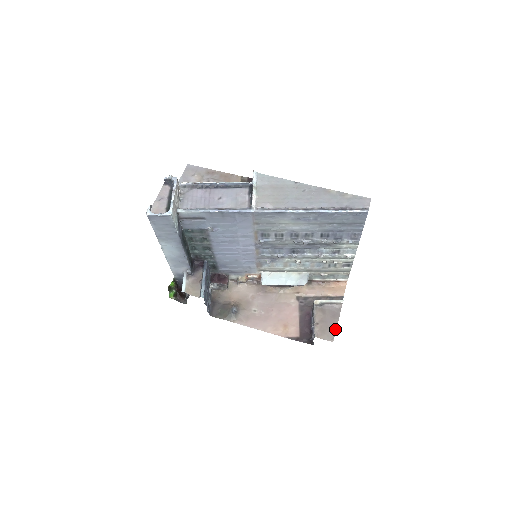
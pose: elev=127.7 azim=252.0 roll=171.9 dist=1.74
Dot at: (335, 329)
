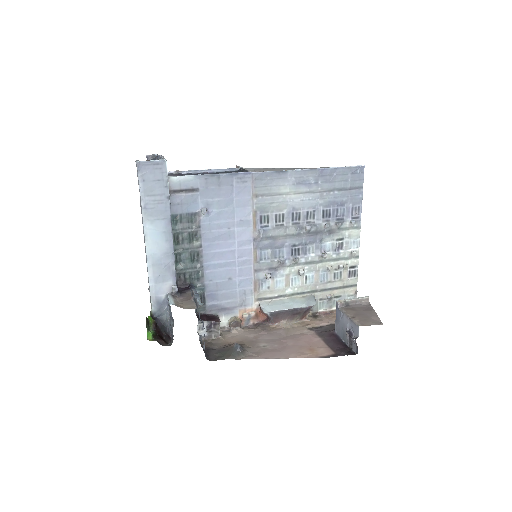
Dot at: (377, 316)
